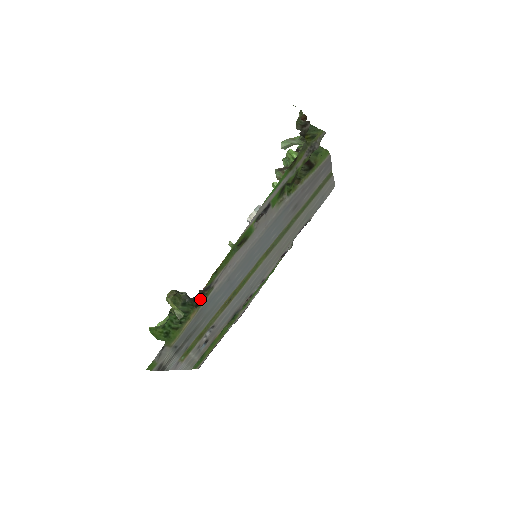
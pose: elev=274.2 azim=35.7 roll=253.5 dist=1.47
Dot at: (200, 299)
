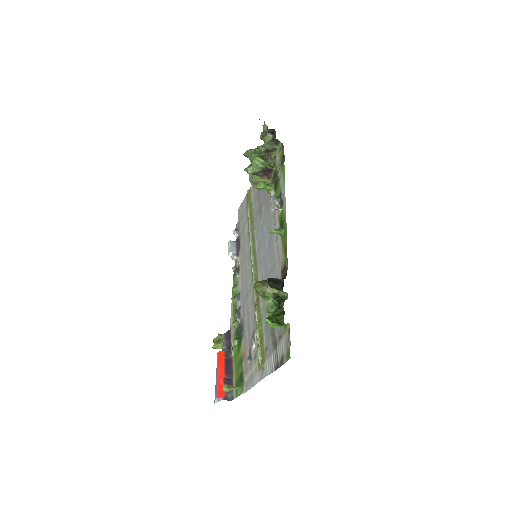
Dot at: occluded
